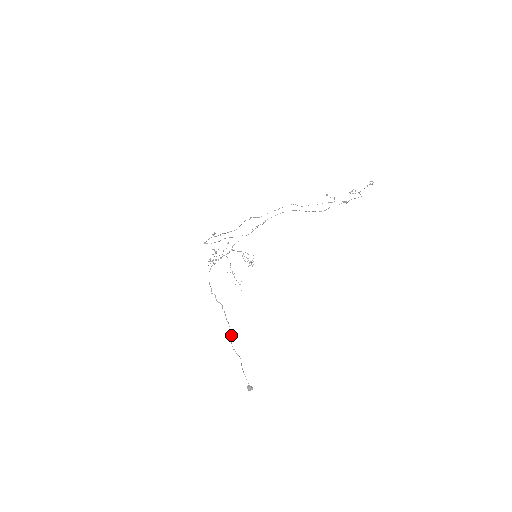
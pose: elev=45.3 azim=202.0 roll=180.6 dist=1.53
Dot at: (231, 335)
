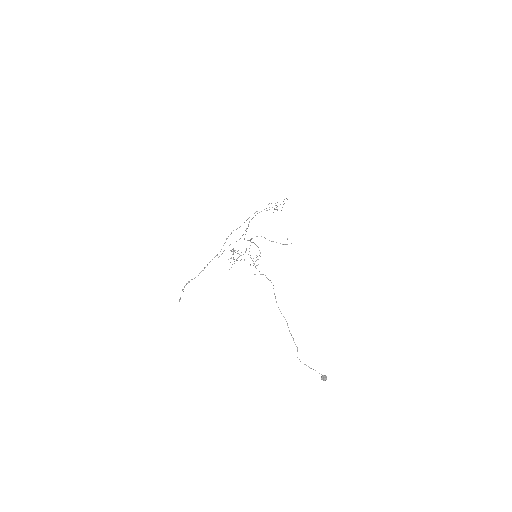
Dot at: occluded
